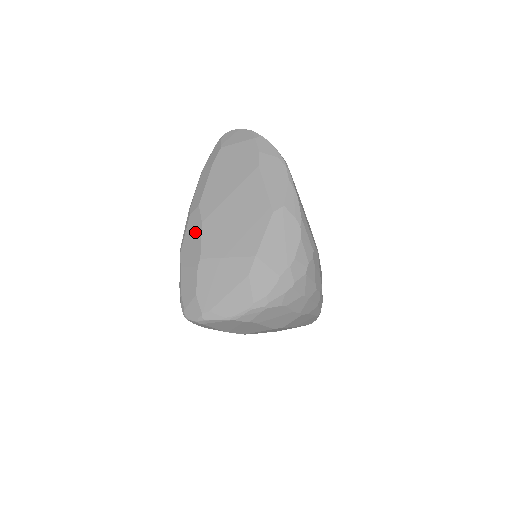
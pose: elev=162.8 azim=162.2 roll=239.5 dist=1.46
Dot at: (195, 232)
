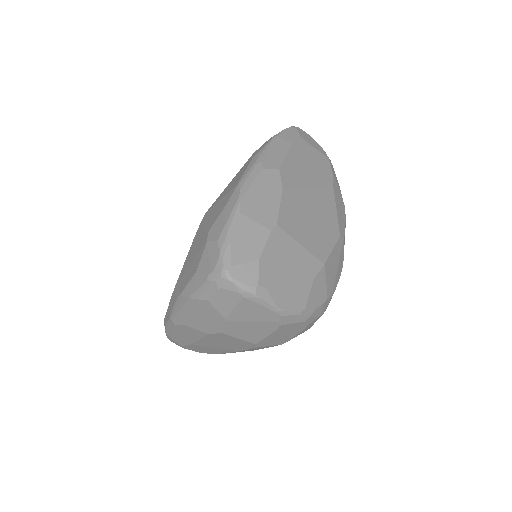
Dot at: (271, 192)
